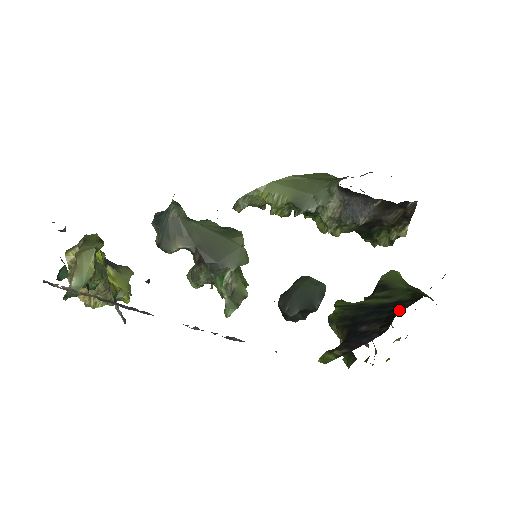
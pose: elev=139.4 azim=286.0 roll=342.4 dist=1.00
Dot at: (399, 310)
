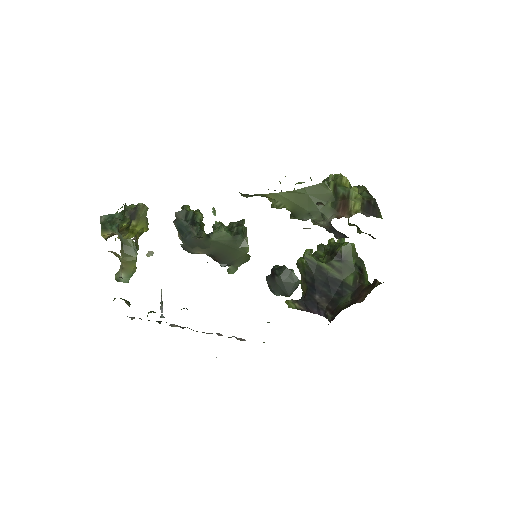
Dot at: (341, 299)
